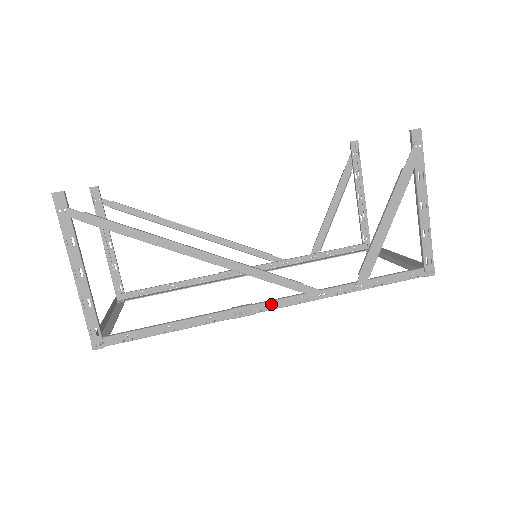
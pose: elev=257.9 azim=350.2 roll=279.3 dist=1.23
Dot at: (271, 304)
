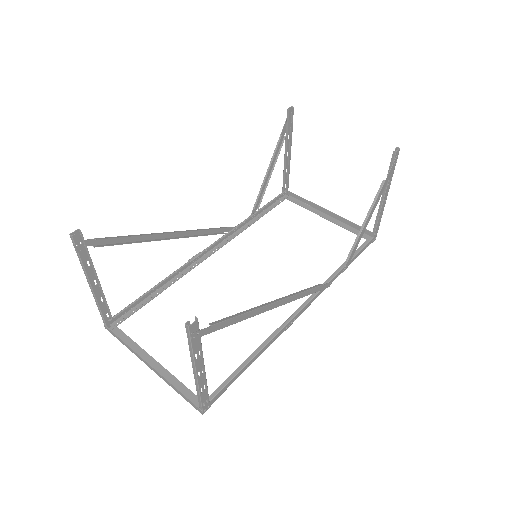
Dot at: (304, 308)
